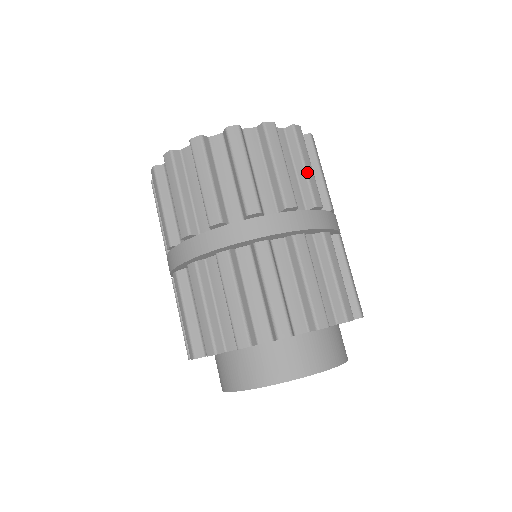
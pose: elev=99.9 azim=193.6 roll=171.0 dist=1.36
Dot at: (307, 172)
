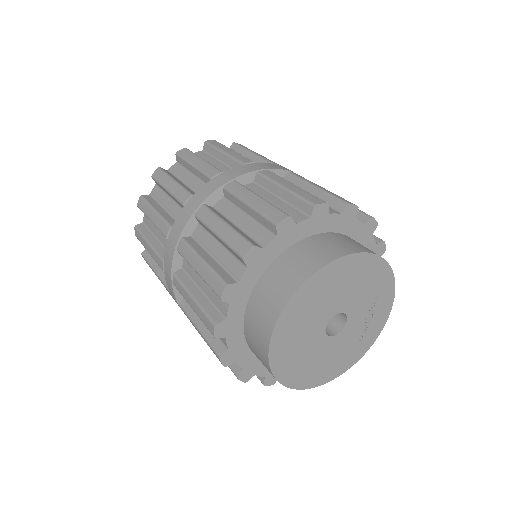
Dot at: occluded
